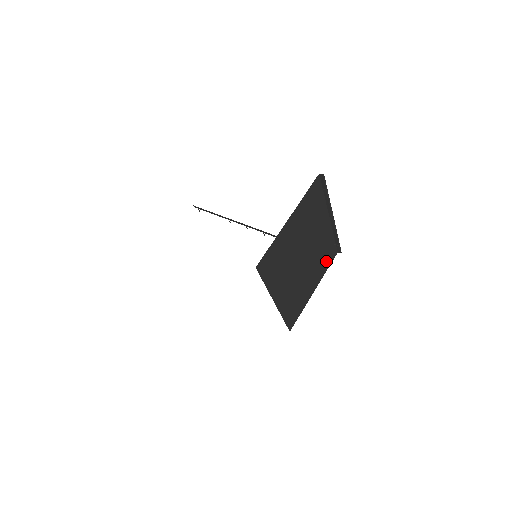
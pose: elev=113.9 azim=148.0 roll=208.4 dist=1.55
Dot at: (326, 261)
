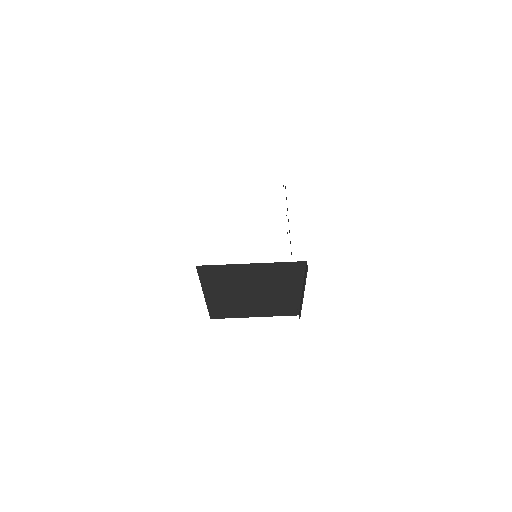
Dot at: (281, 311)
